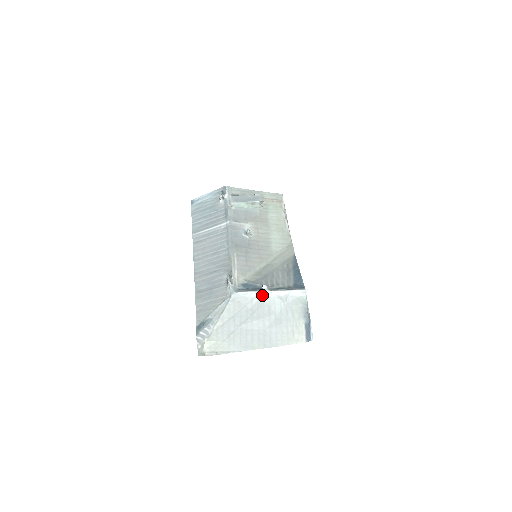
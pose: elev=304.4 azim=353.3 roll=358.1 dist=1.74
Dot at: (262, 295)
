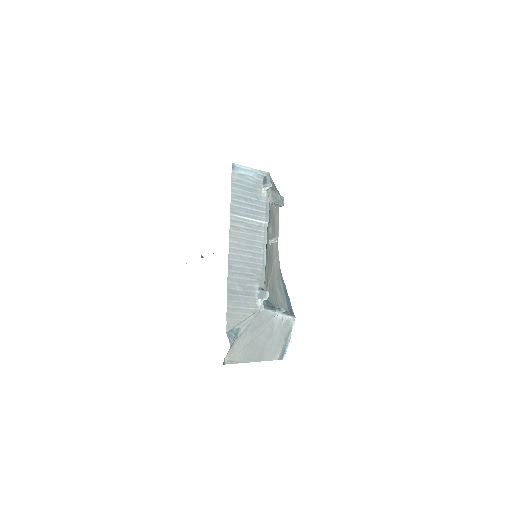
Dot at: (275, 315)
